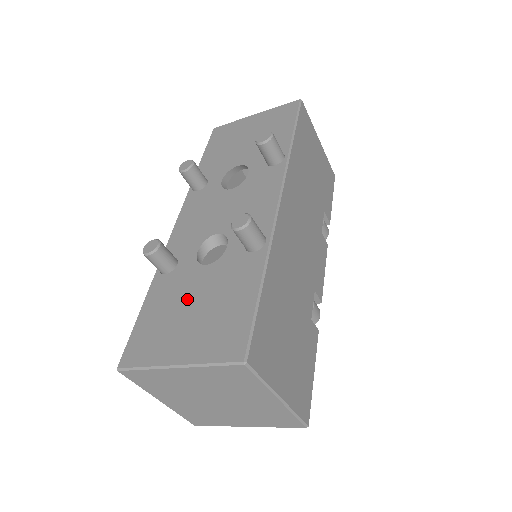
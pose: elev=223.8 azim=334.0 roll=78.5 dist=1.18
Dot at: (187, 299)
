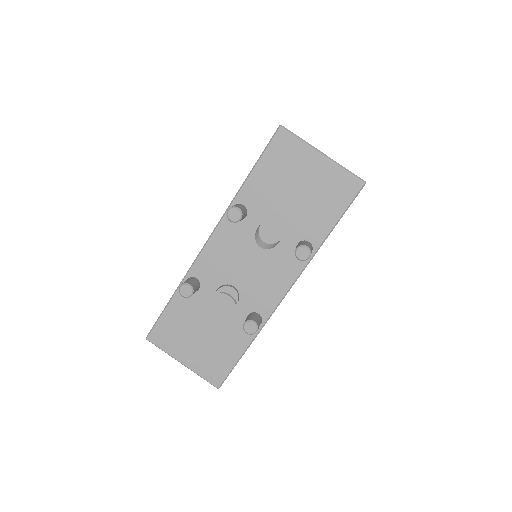
Dot at: (199, 326)
